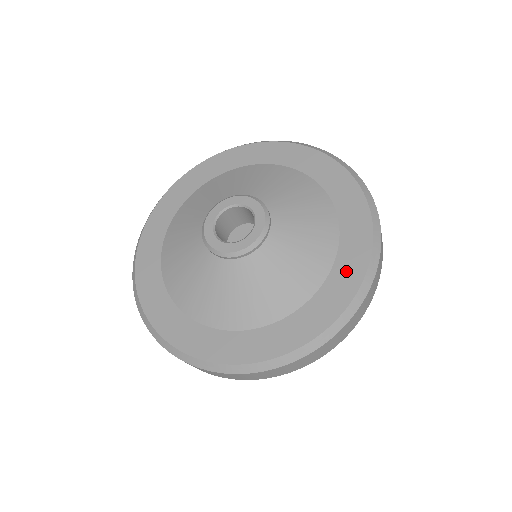
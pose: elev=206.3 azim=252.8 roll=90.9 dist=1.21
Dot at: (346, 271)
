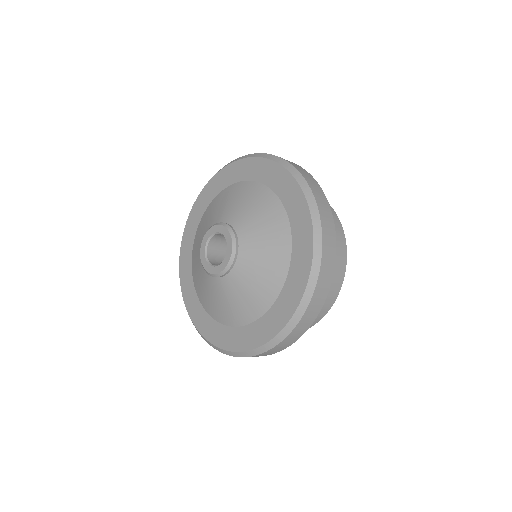
Dot at: (280, 311)
